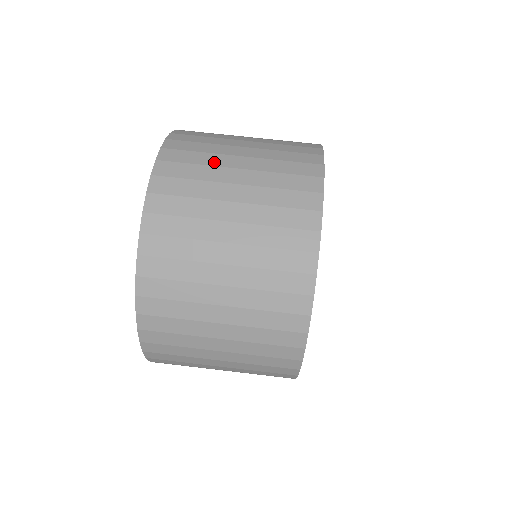
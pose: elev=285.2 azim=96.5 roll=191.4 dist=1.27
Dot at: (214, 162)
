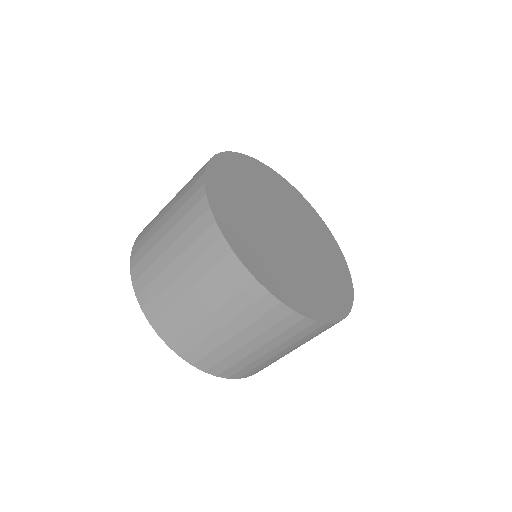
Dot at: (172, 297)
